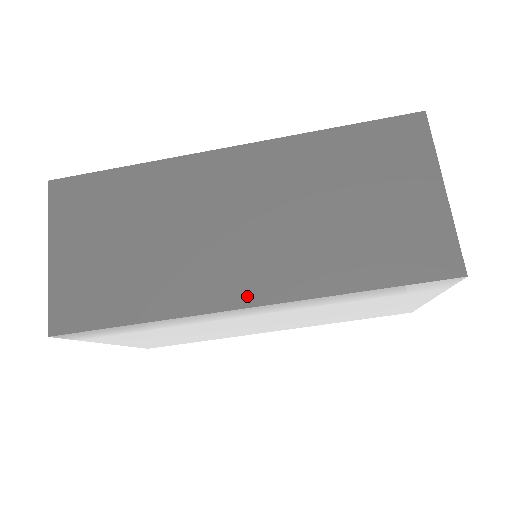
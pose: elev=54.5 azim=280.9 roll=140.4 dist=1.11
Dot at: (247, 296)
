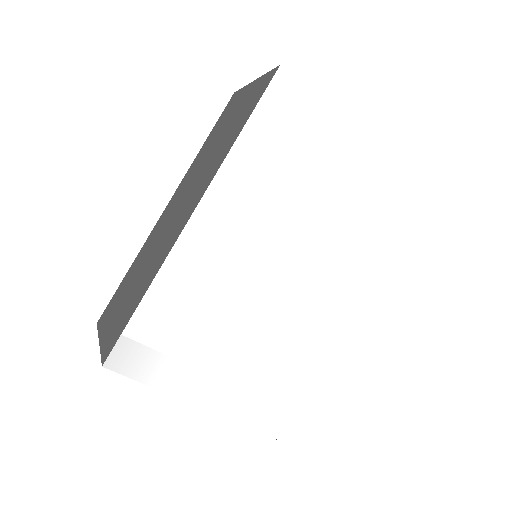
Dot at: (192, 210)
